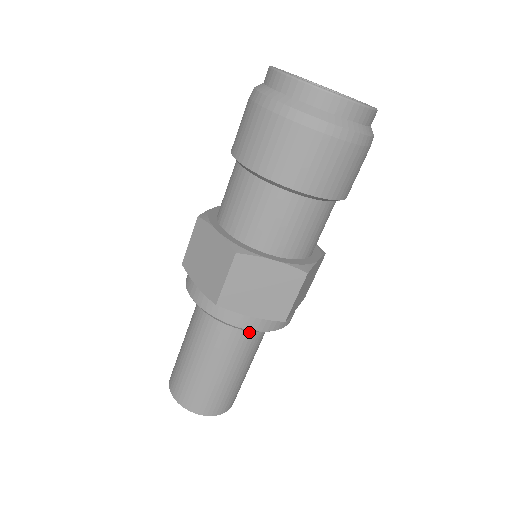
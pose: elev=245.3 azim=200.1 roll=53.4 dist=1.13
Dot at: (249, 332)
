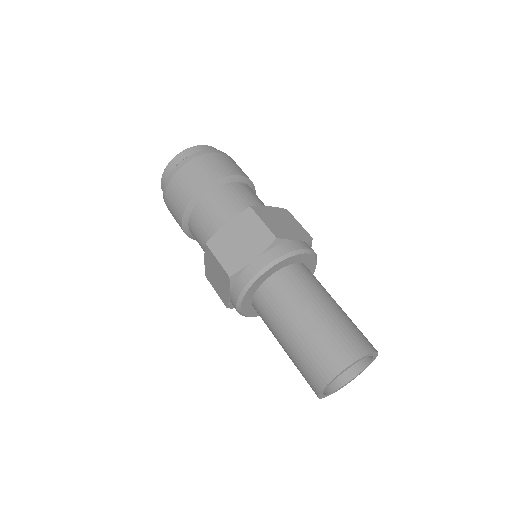
Dot at: (309, 272)
